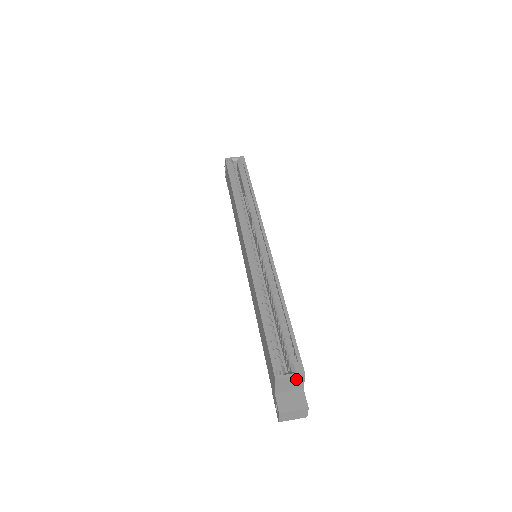
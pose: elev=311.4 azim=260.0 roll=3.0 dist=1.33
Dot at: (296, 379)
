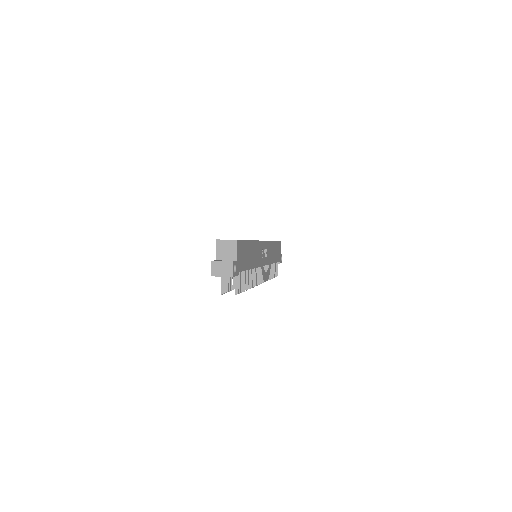
Dot at: (231, 245)
